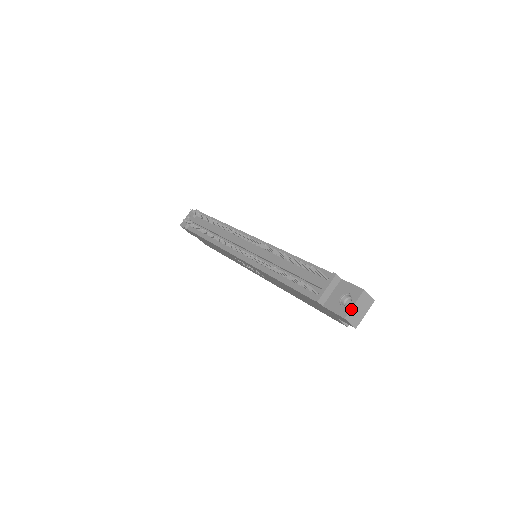
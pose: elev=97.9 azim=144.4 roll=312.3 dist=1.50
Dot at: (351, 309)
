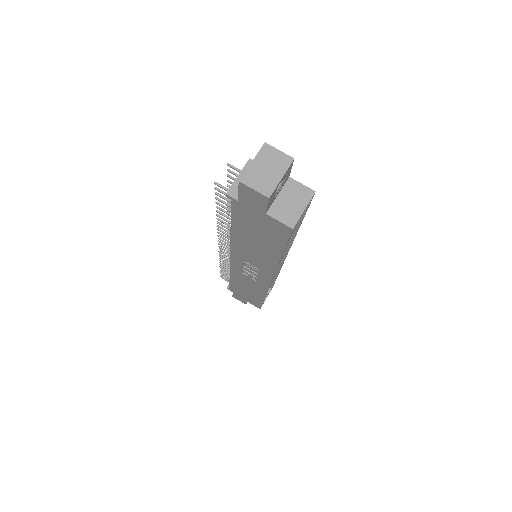
Dot at: (248, 168)
